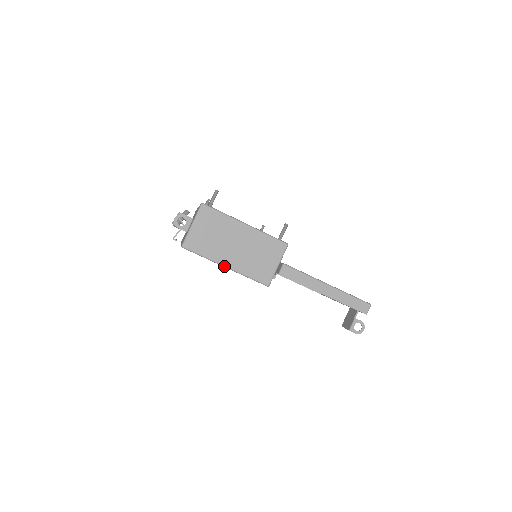
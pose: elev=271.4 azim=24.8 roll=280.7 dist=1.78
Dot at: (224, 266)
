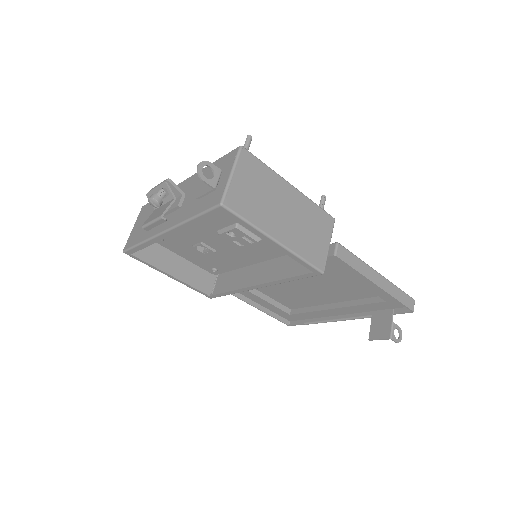
Dot at: (274, 240)
